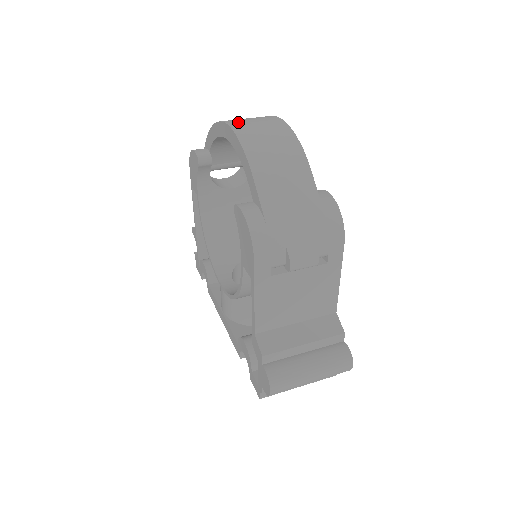
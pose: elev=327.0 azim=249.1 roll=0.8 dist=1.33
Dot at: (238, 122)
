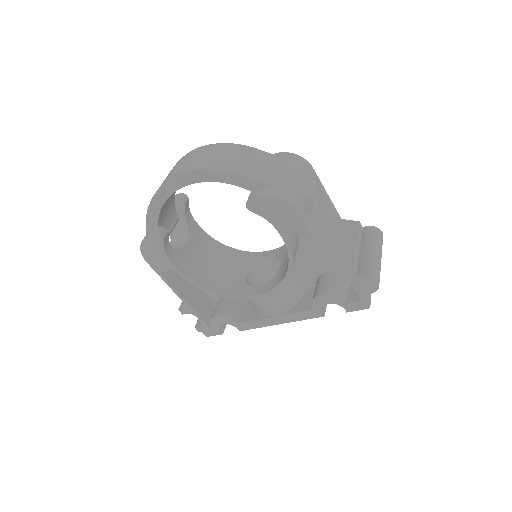
Dot at: (179, 170)
